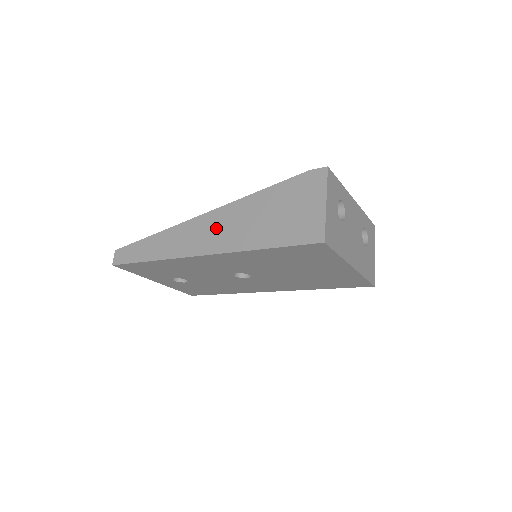
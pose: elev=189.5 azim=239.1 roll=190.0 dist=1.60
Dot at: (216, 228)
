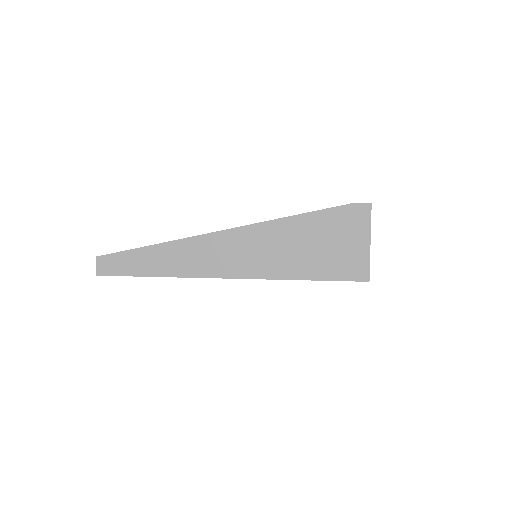
Dot at: (245, 249)
